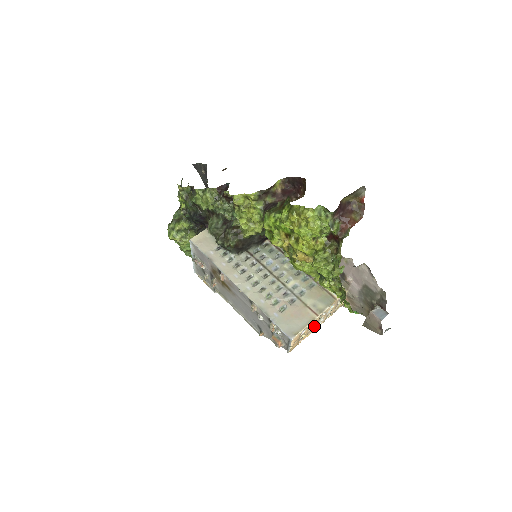
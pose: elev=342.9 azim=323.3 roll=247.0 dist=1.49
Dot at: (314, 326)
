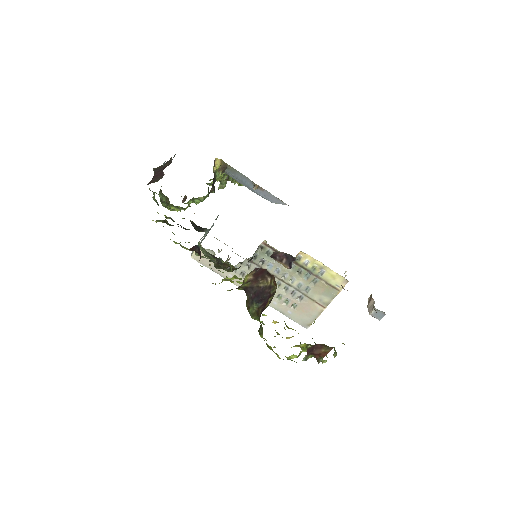
Dot at: occluded
